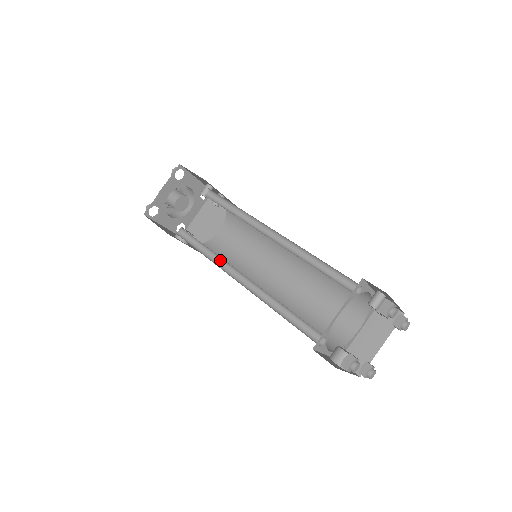
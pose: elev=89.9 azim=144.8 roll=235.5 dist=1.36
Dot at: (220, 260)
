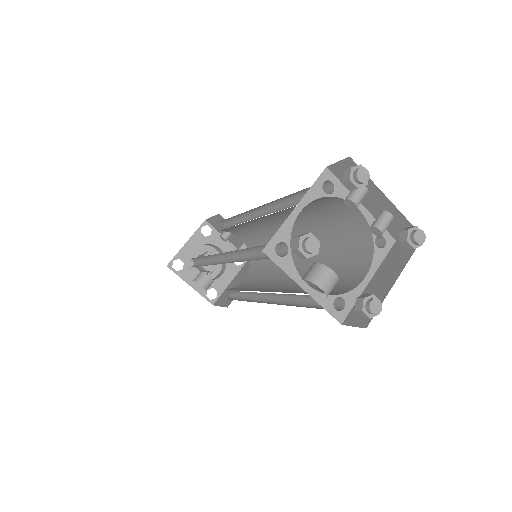
Dot at: (214, 262)
